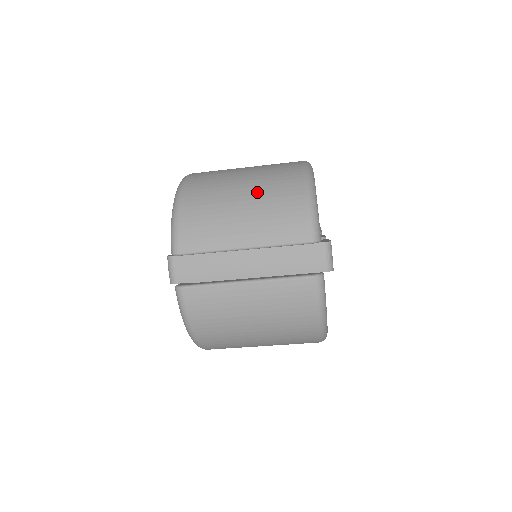
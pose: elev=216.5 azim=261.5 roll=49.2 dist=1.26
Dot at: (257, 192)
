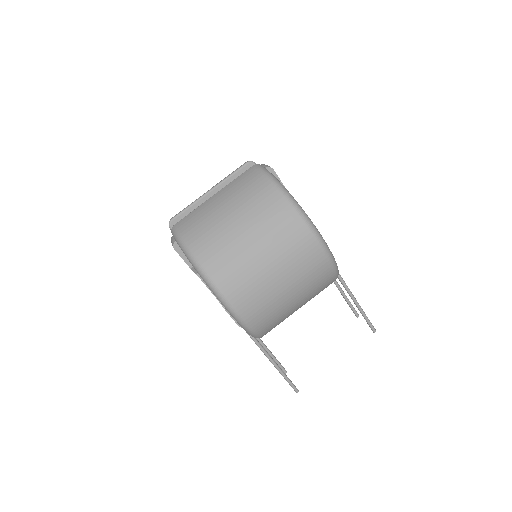
Dot at: occluded
